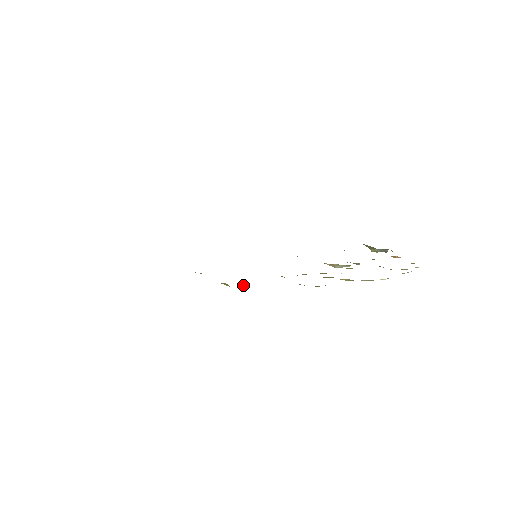
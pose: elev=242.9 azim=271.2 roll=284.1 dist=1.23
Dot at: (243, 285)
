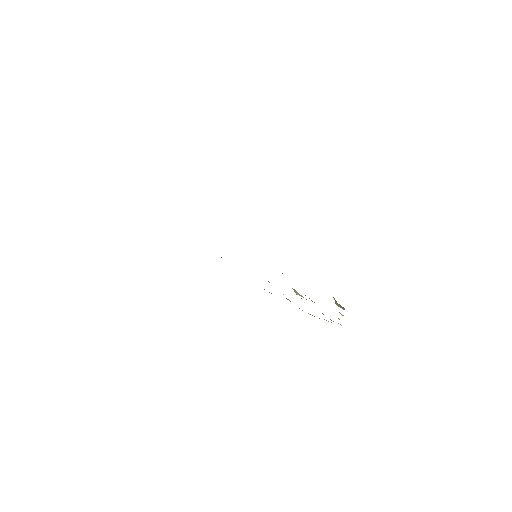
Dot at: occluded
